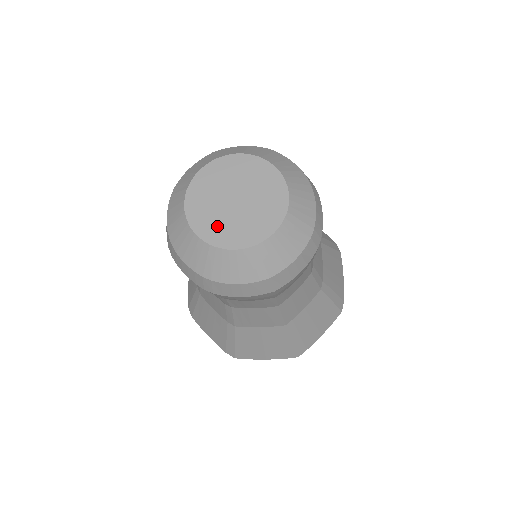
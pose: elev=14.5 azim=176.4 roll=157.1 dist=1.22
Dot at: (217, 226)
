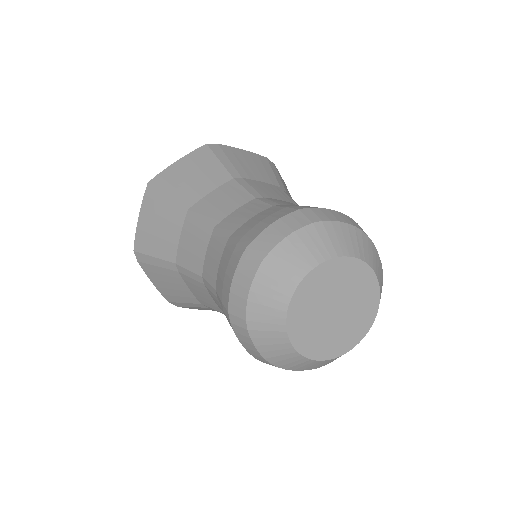
Dot at: (331, 342)
